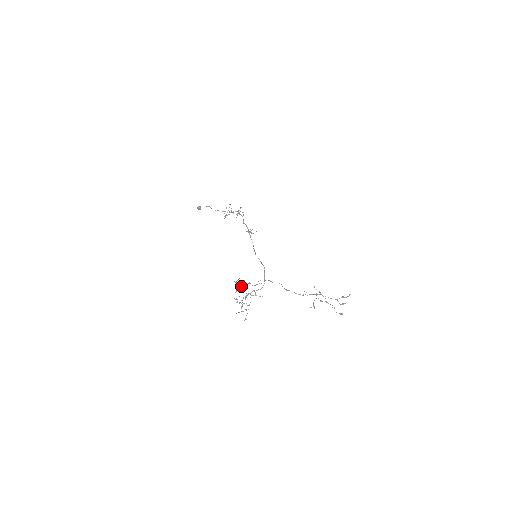
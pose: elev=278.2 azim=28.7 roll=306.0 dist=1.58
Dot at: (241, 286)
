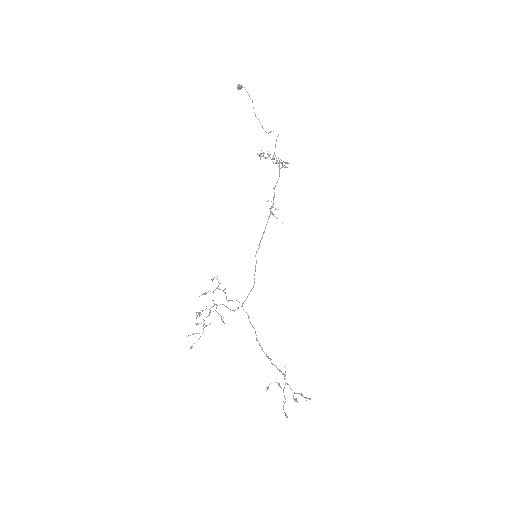
Dot at: (214, 290)
